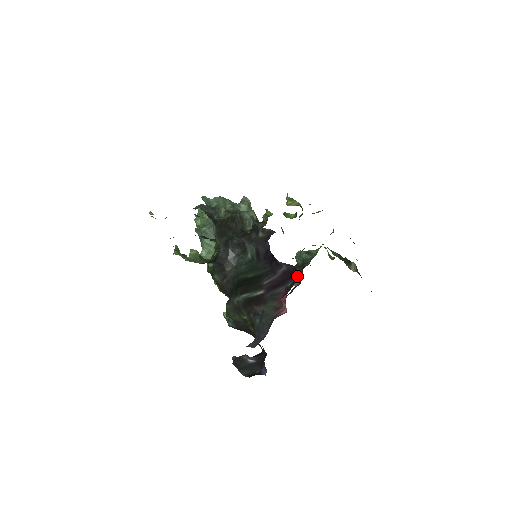
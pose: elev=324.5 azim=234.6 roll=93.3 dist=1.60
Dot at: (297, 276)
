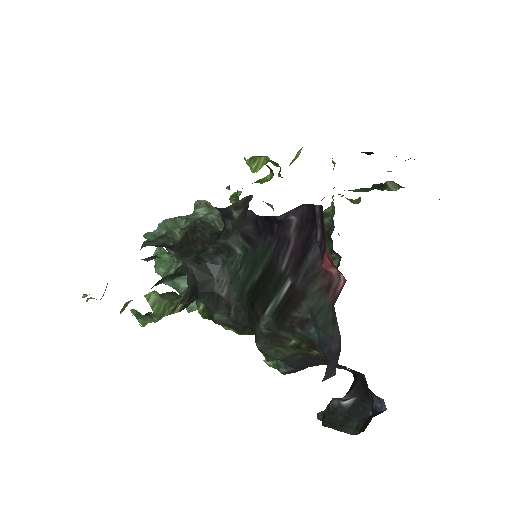
Dot at: (320, 210)
